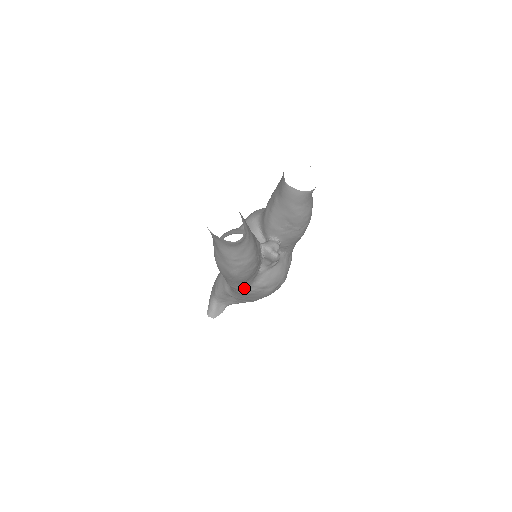
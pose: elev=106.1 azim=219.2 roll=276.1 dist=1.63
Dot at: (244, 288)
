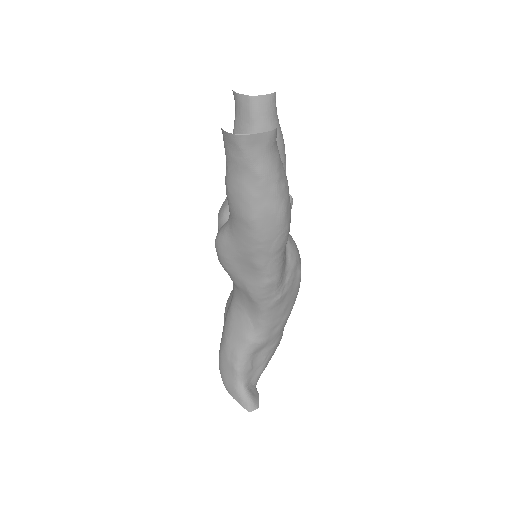
Dot at: (282, 279)
